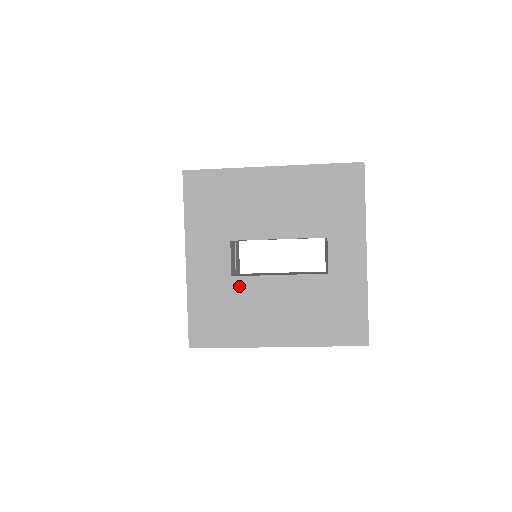
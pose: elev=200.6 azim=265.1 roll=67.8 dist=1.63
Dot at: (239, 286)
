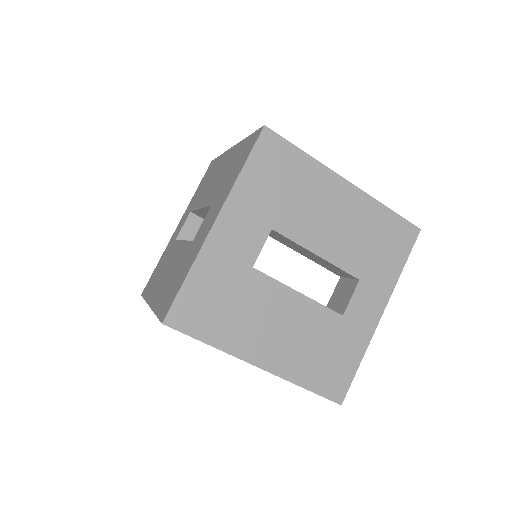
Dot at: (255, 282)
